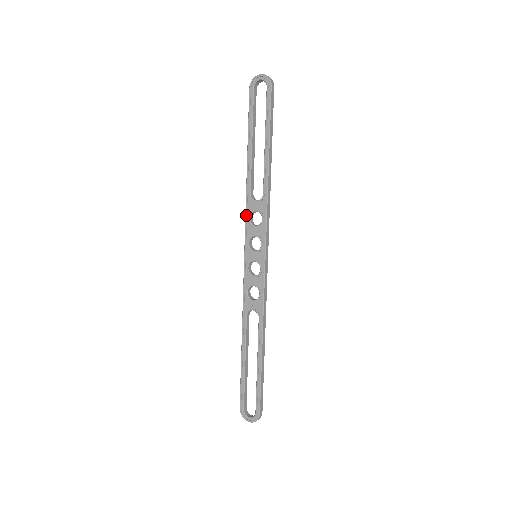
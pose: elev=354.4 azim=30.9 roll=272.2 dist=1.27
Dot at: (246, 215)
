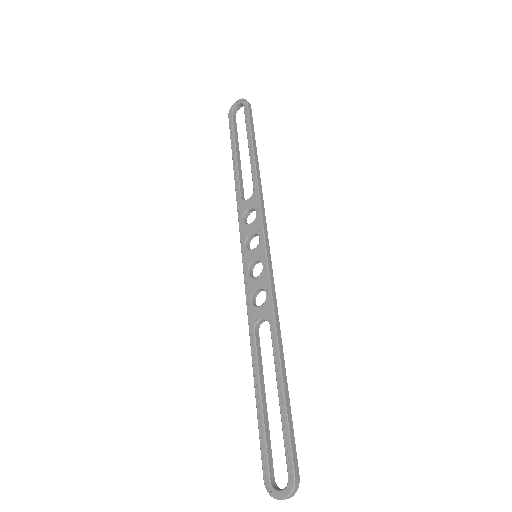
Dot at: (239, 218)
